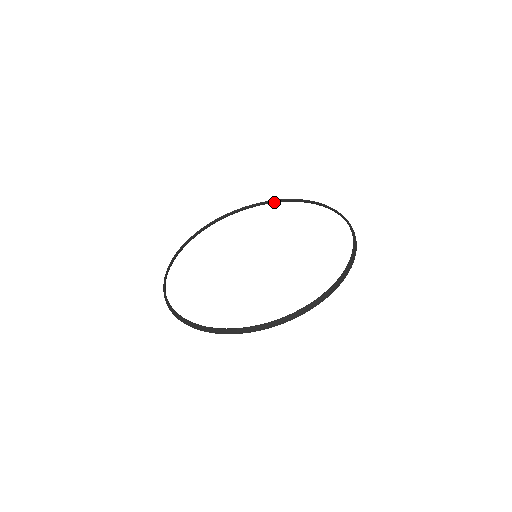
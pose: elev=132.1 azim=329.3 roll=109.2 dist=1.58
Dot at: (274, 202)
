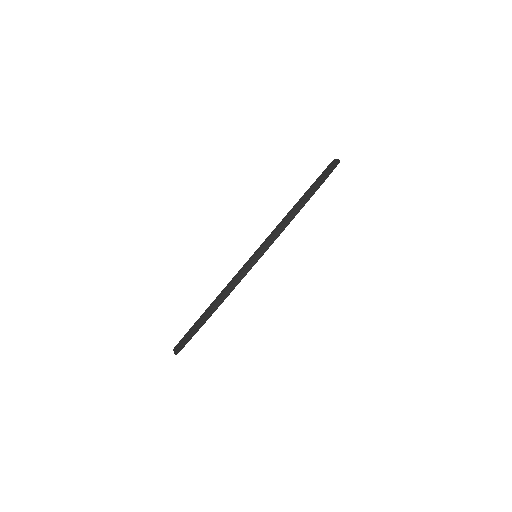
Dot at: occluded
